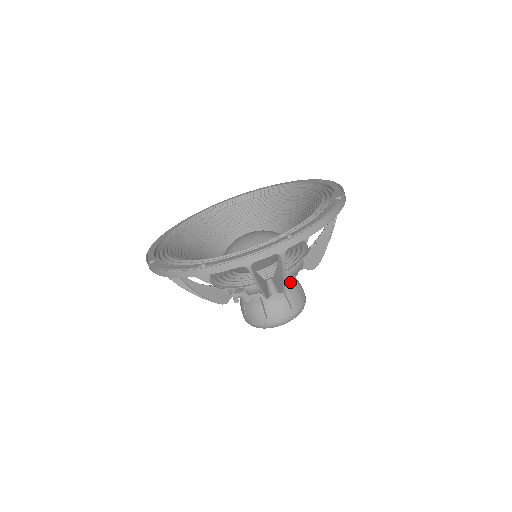
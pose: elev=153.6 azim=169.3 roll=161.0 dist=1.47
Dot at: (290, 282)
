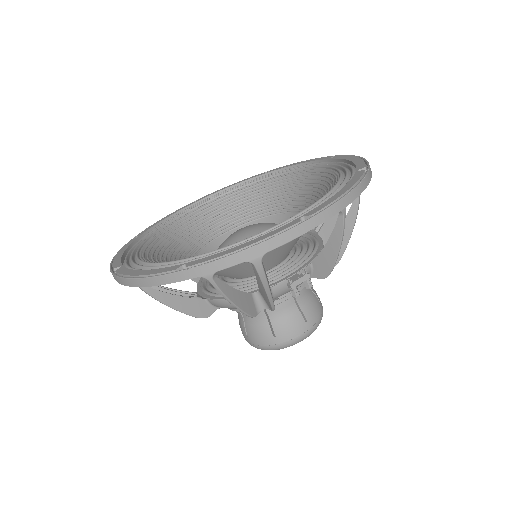
Dot at: occluded
